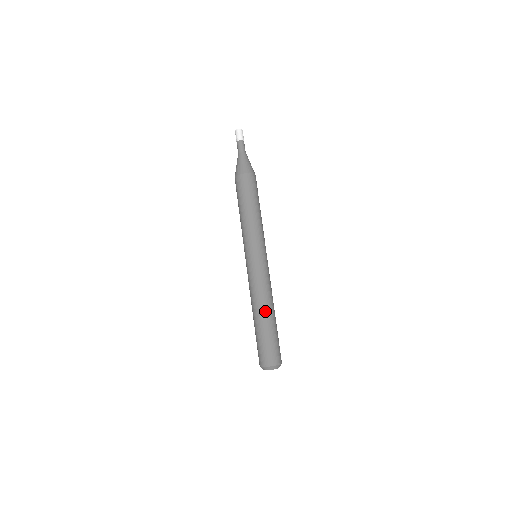
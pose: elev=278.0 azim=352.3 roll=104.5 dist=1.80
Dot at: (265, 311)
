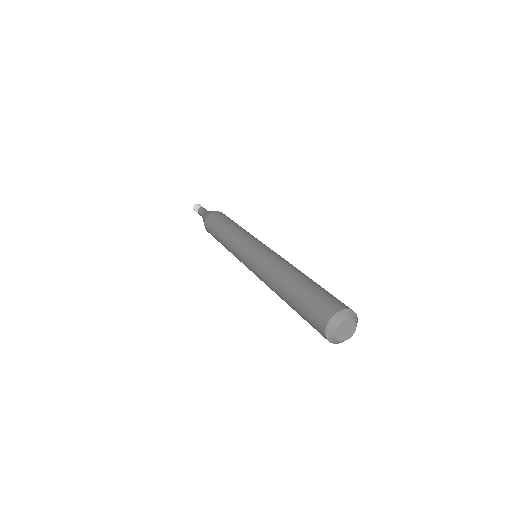
Dot at: occluded
